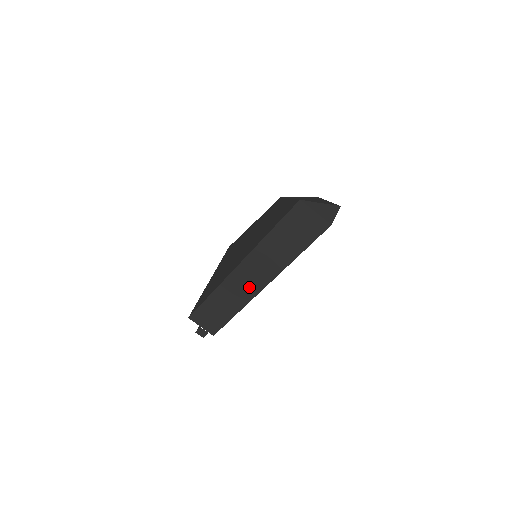
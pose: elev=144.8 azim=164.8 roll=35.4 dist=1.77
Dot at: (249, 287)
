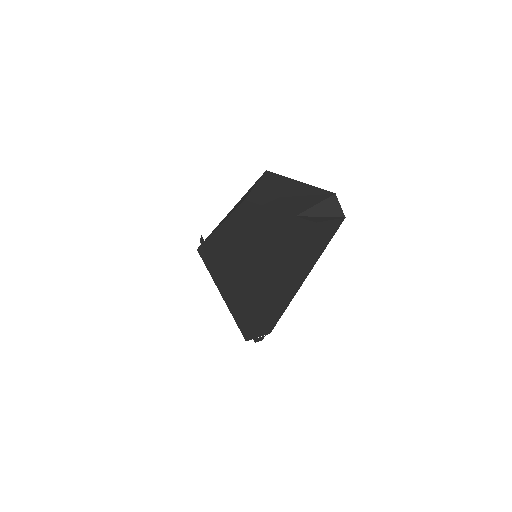
Dot at: (290, 293)
